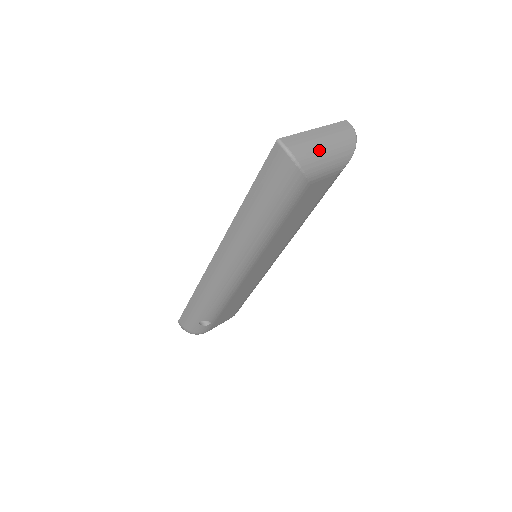
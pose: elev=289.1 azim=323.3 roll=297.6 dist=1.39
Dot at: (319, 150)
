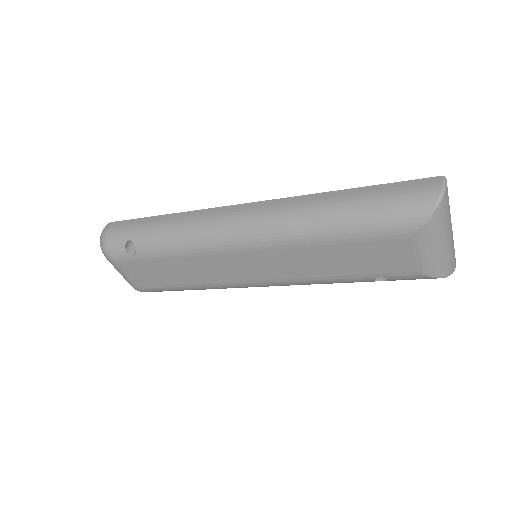
Dot at: (446, 229)
